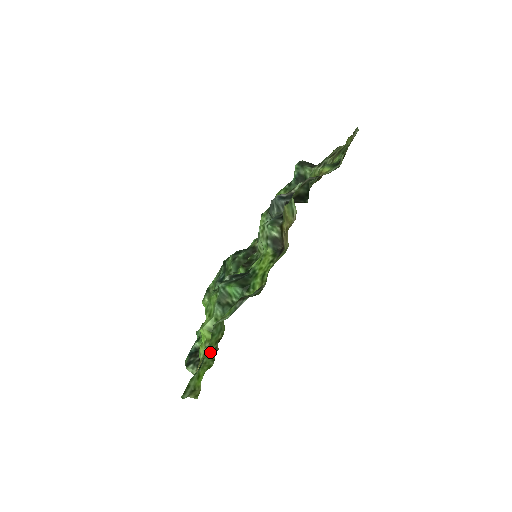
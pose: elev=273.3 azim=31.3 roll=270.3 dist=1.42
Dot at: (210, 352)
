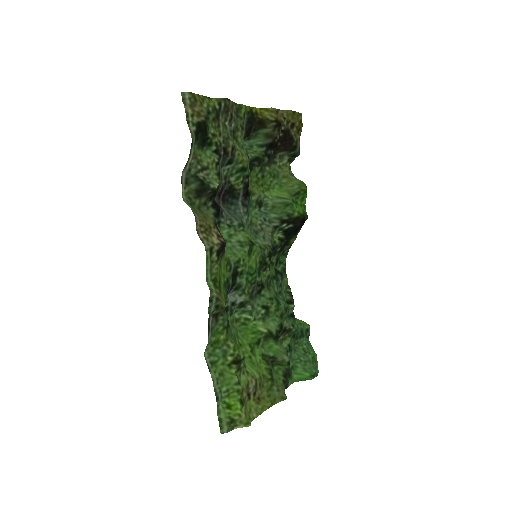
Dot at: (226, 378)
